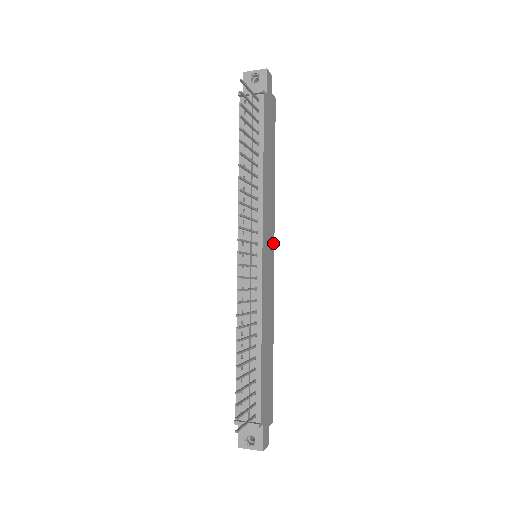
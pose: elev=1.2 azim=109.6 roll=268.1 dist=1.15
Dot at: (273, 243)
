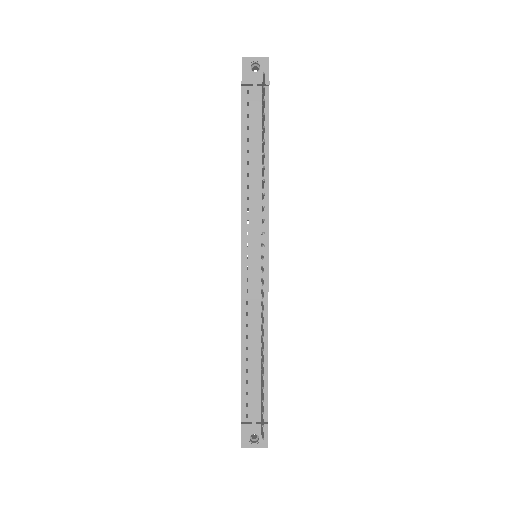
Dot at: occluded
